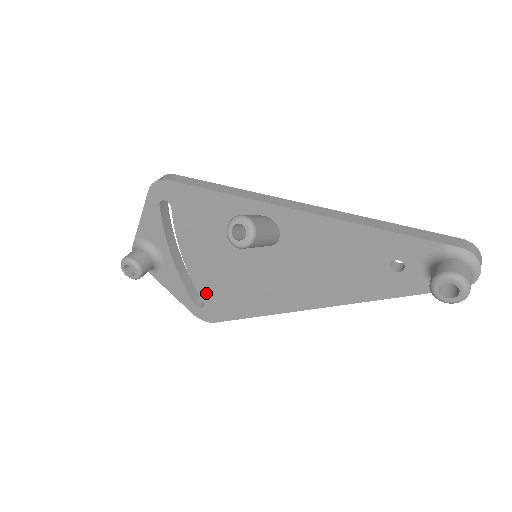
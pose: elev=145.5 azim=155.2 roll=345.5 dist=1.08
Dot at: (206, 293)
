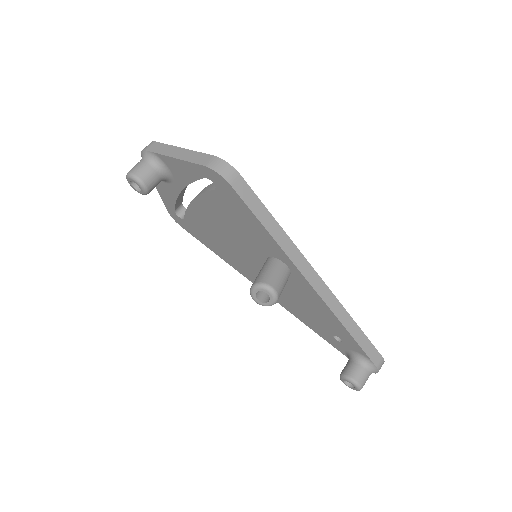
Dot at: (192, 221)
